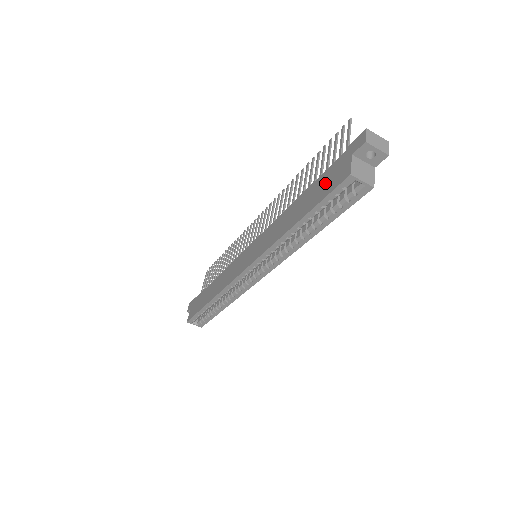
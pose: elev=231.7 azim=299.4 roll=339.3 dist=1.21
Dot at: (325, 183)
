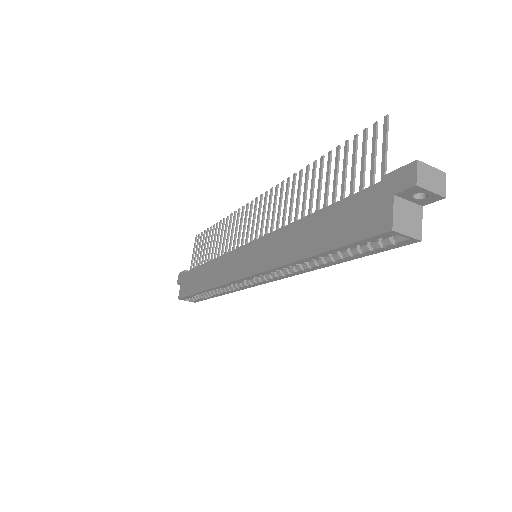
Dot at: (352, 218)
